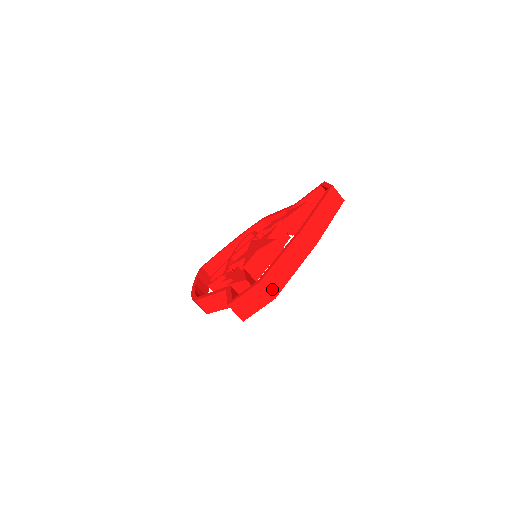
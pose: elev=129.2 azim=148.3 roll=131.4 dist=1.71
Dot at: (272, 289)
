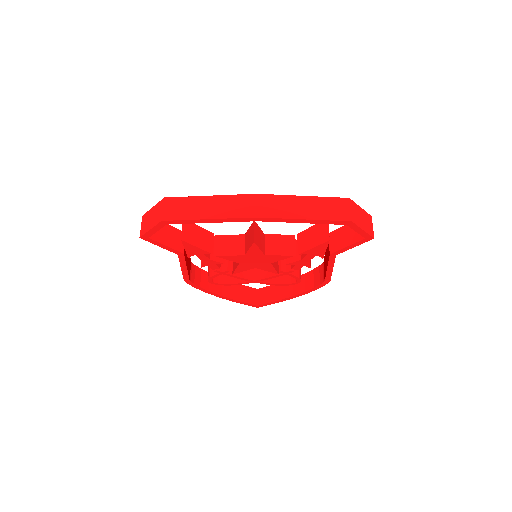
Dot at: (168, 212)
